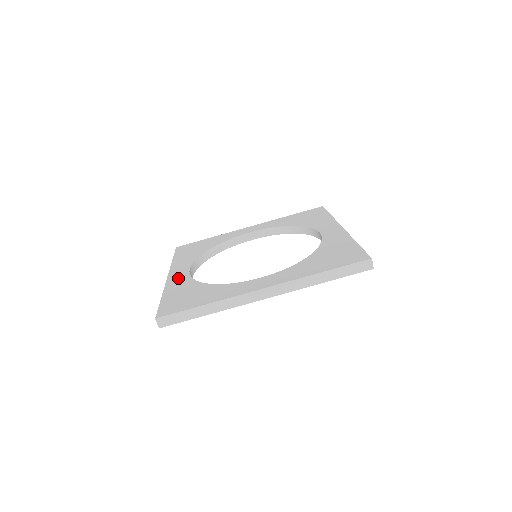
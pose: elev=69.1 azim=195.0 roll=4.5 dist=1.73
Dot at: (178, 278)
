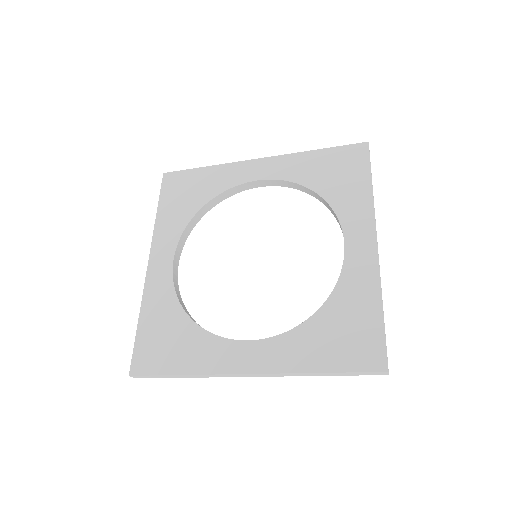
Dot at: (159, 279)
